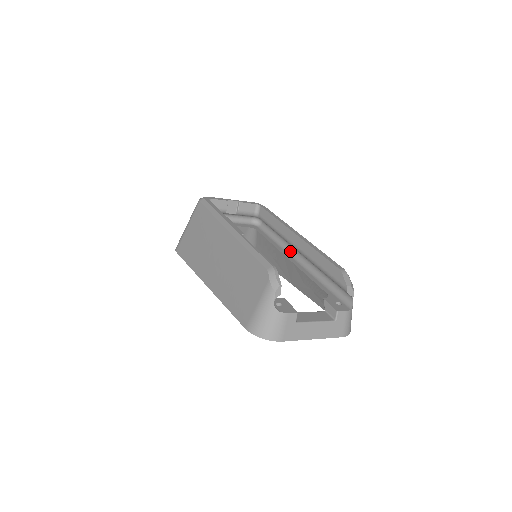
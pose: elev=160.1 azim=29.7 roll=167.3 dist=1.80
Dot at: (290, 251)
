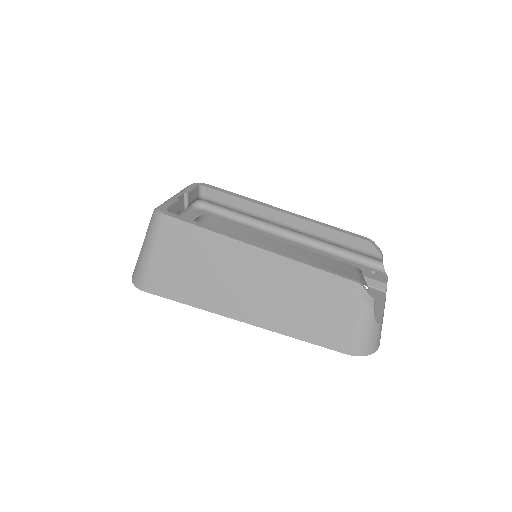
Dot at: (271, 229)
